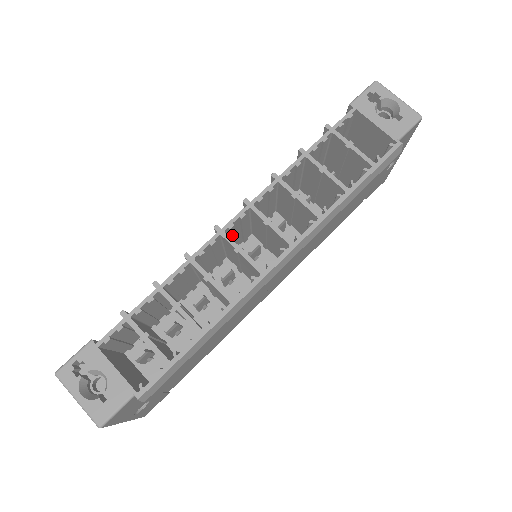
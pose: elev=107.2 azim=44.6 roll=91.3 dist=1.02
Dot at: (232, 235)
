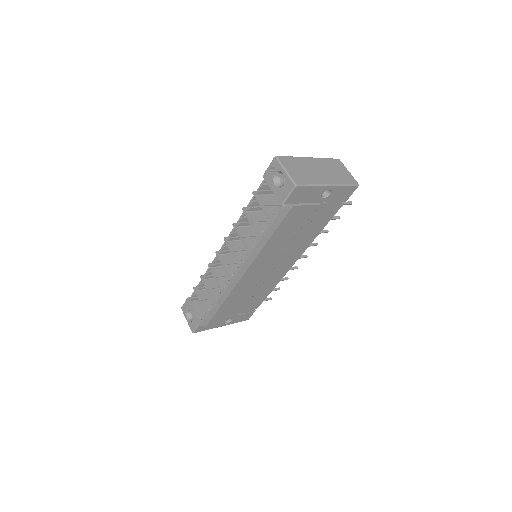
Dot at: occluded
